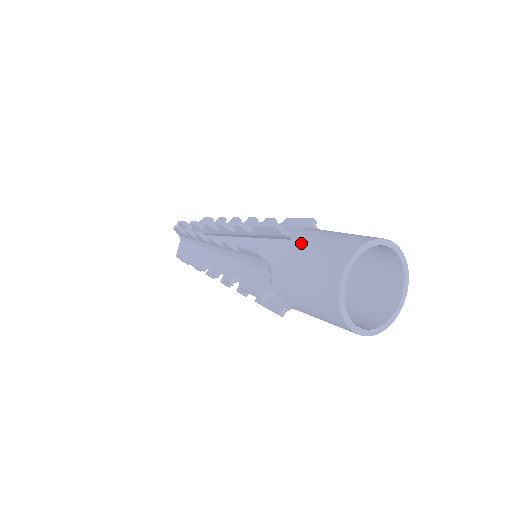
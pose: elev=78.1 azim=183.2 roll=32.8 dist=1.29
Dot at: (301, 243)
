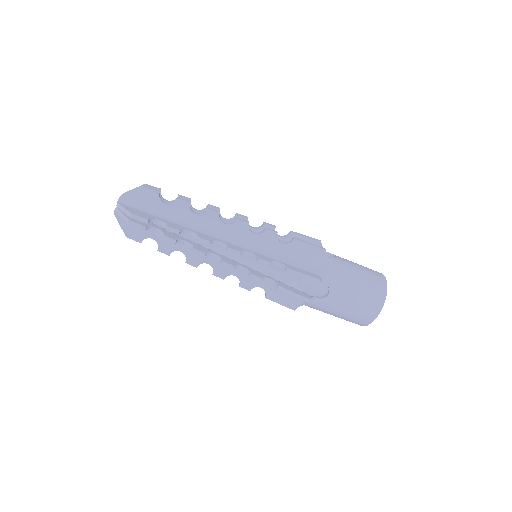
Dot at: (340, 294)
